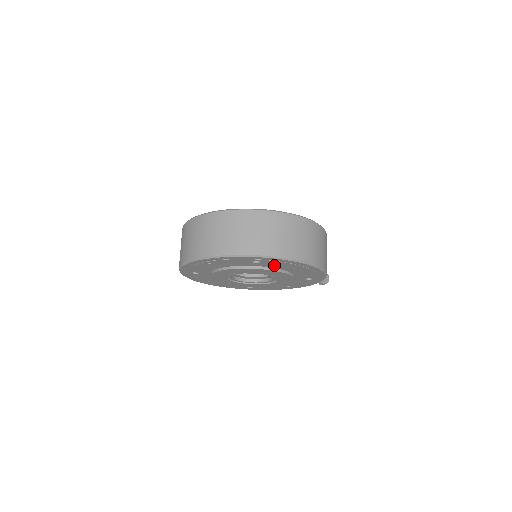
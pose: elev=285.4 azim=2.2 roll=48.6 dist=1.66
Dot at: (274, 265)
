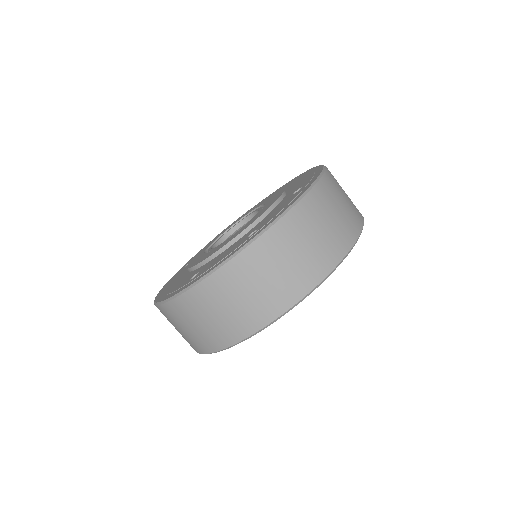
Dot at: occluded
